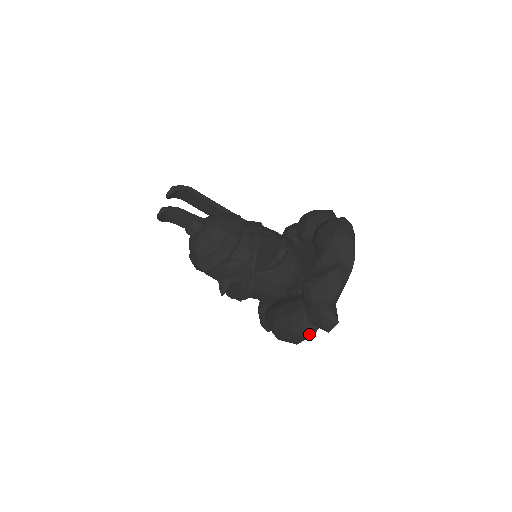
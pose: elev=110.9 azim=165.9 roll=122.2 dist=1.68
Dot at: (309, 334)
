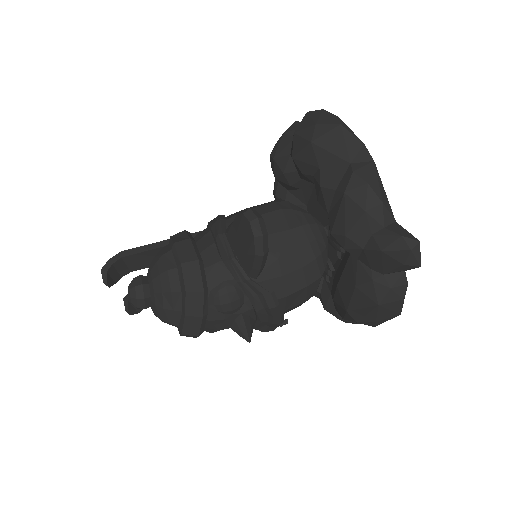
Dot at: (400, 290)
